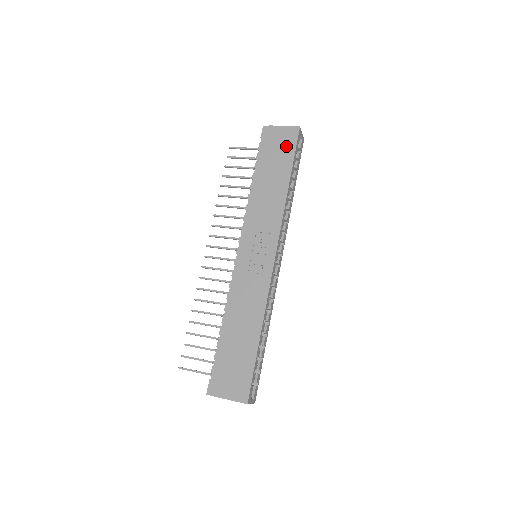
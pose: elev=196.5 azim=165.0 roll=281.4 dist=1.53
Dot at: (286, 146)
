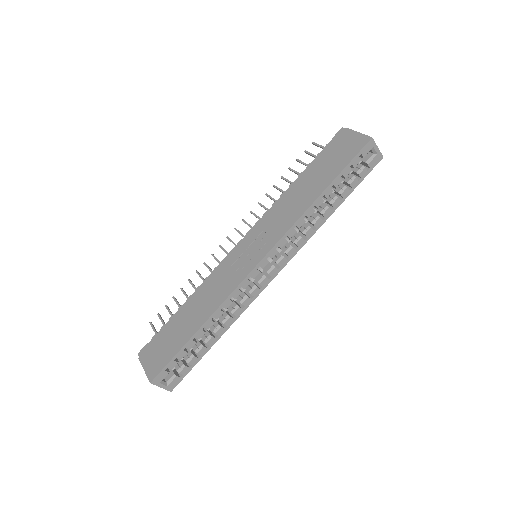
Dot at: (345, 154)
